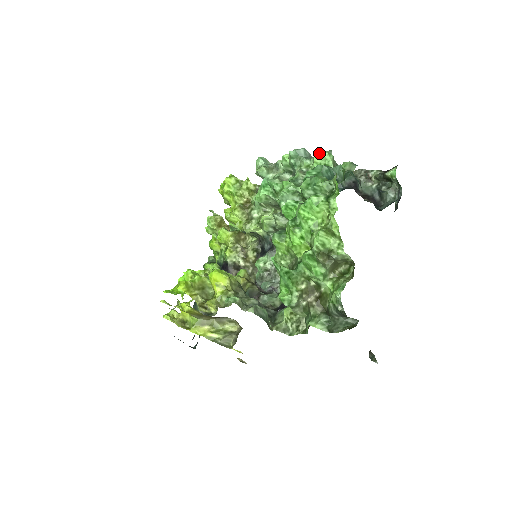
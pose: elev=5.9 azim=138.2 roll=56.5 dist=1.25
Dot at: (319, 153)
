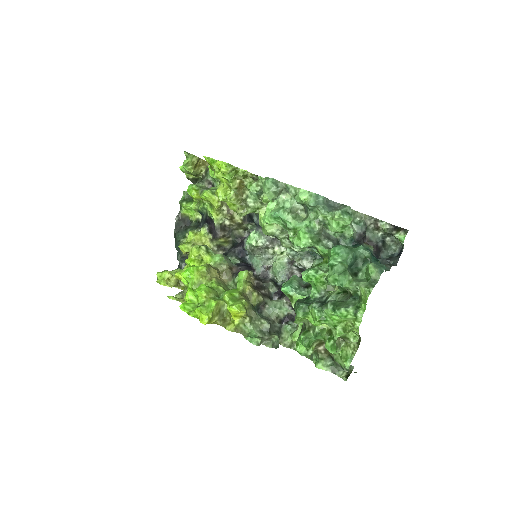
Dot at: (341, 217)
